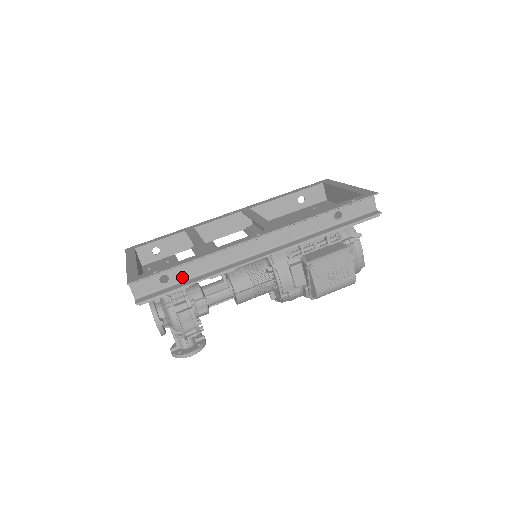
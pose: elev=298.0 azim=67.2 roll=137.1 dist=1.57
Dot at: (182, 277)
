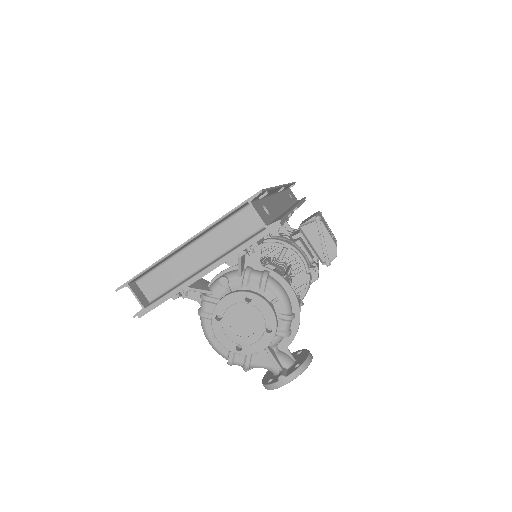
Dot at: (272, 213)
